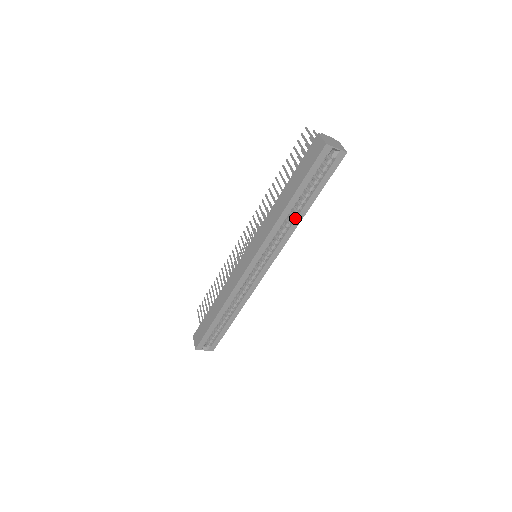
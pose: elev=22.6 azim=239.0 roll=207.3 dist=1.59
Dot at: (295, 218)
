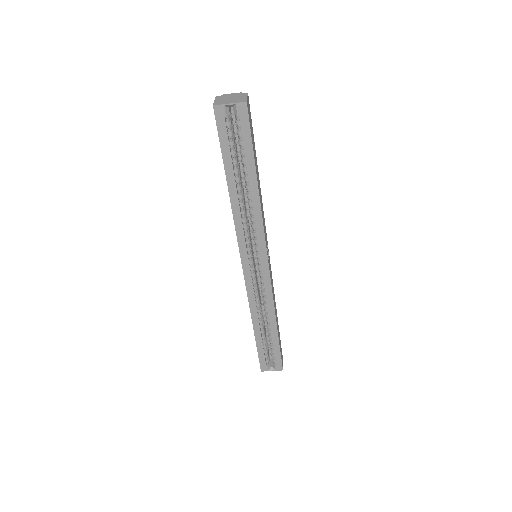
Dot at: (251, 201)
